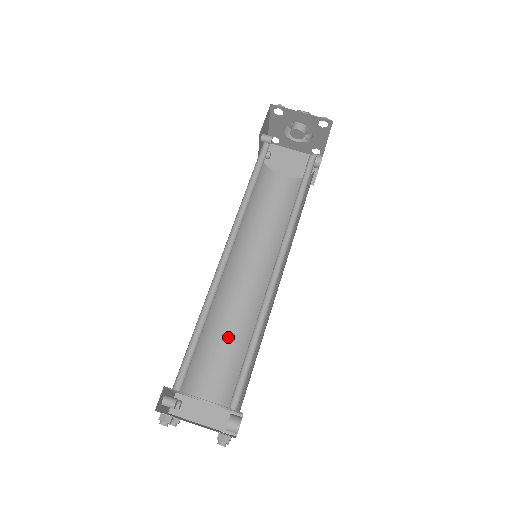
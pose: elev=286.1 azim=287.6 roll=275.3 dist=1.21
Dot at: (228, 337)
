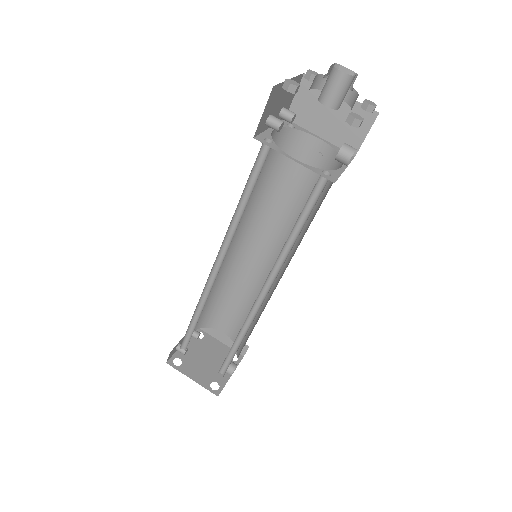
Dot at: (239, 295)
